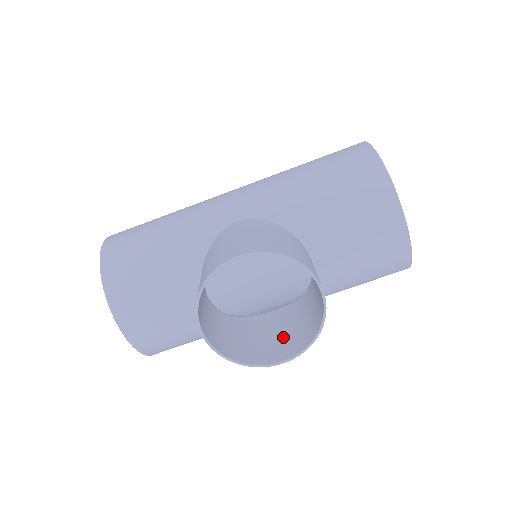
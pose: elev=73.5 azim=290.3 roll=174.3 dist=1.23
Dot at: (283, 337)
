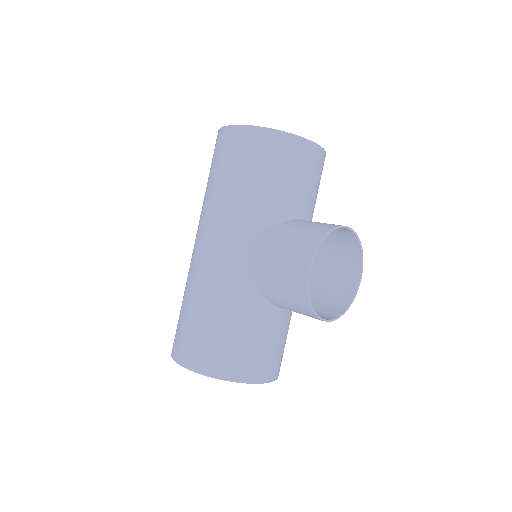
Dot at: (336, 269)
